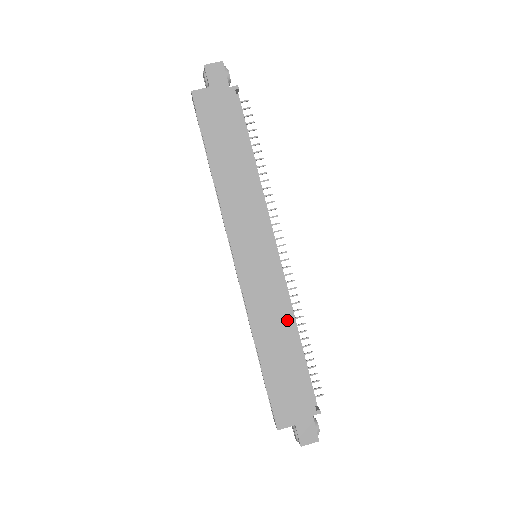
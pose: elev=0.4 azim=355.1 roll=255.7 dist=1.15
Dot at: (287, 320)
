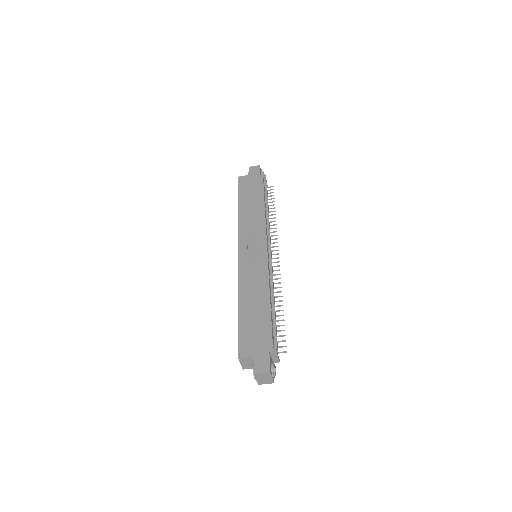
Dot at: (265, 286)
